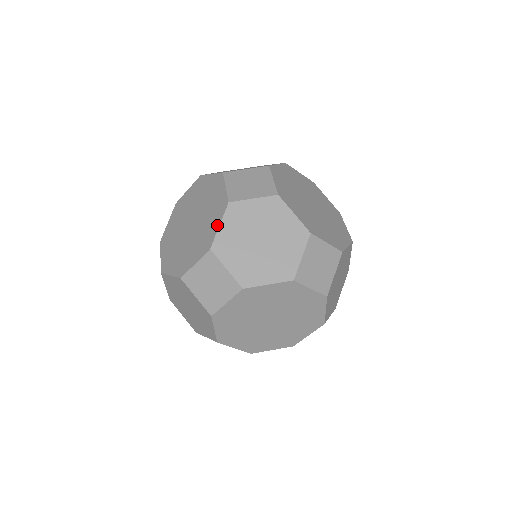
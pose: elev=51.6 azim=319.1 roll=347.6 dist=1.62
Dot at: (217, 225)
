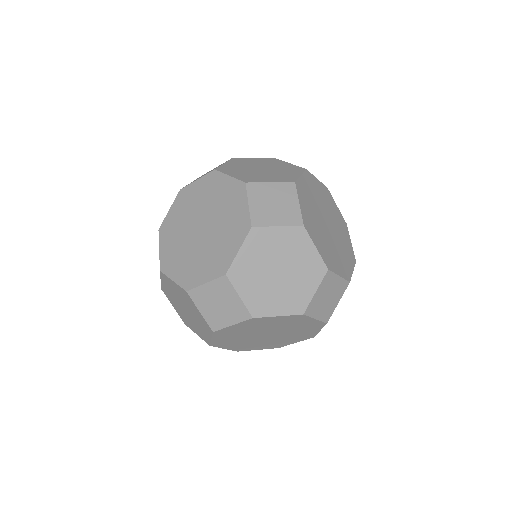
Dot at: (236, 249)
